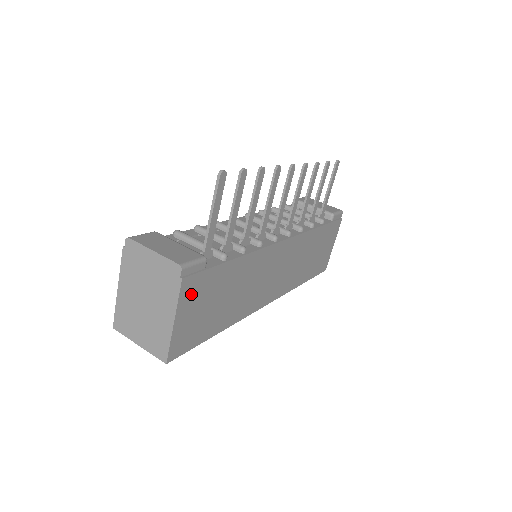
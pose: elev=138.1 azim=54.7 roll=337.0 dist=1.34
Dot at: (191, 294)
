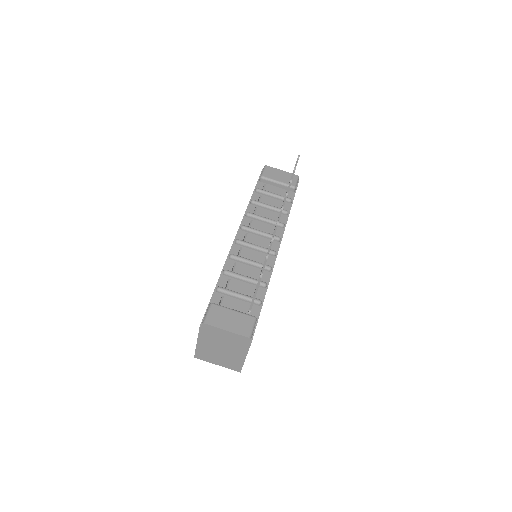
Dot at: occluded
